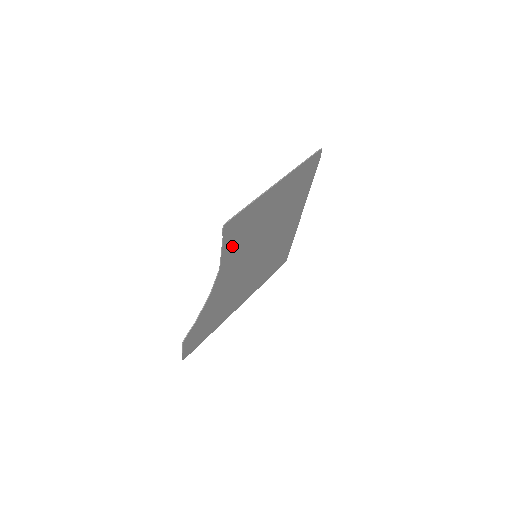
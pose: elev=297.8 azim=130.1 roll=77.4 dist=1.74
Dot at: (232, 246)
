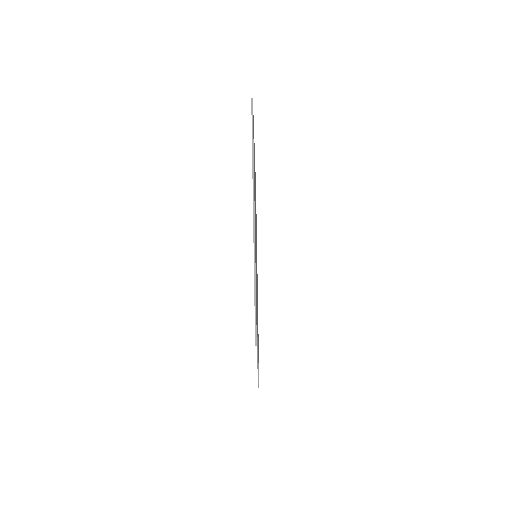
Dot at: occluded
